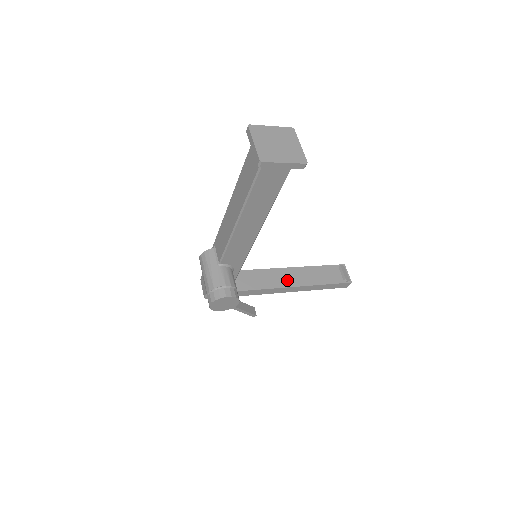
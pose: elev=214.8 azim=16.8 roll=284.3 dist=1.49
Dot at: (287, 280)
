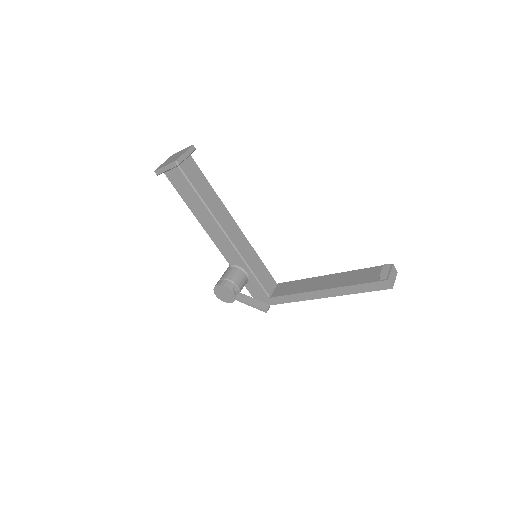
Dot at: (321, 285)
